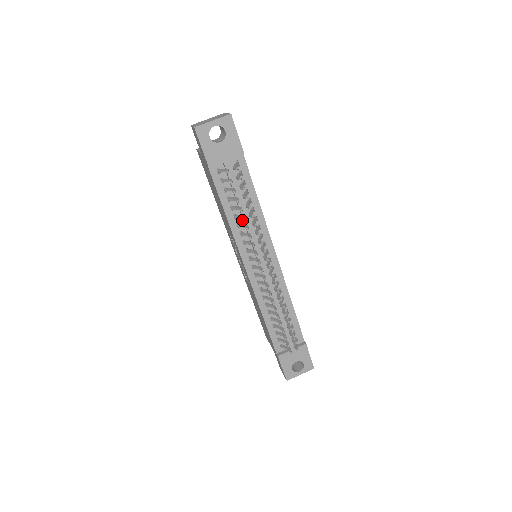
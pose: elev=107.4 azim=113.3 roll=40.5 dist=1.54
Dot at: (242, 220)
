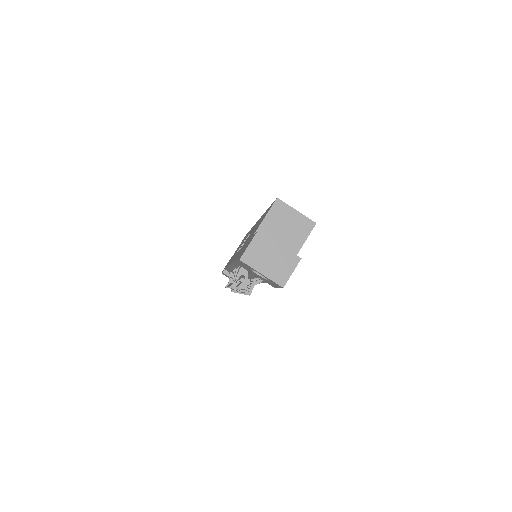
Dot at: occluded
